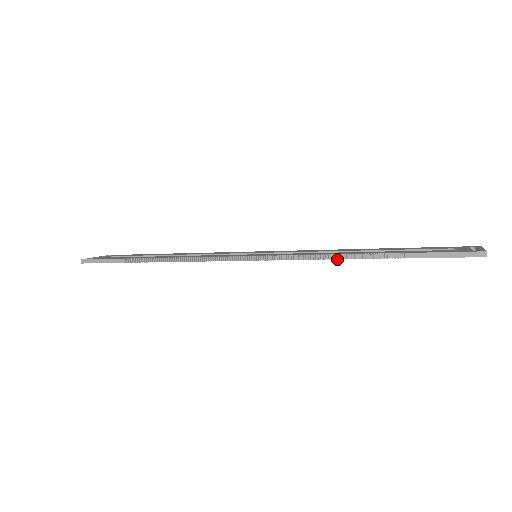
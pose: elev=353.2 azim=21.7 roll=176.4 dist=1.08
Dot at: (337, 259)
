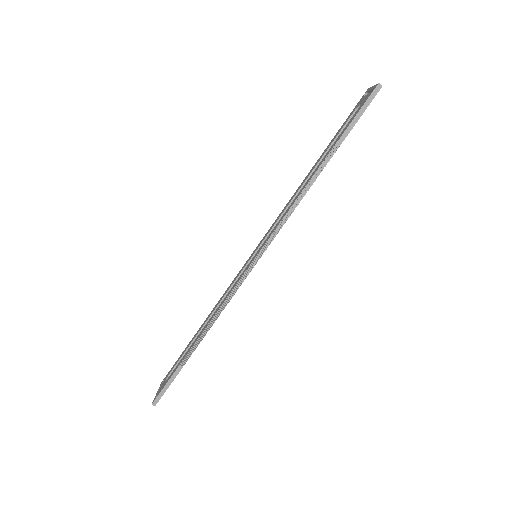
Dot at: occluded
